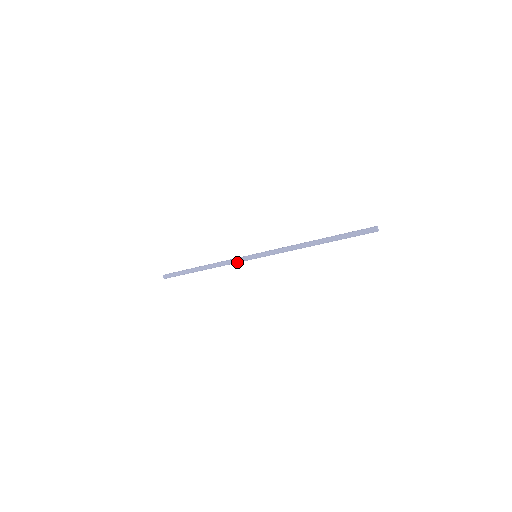
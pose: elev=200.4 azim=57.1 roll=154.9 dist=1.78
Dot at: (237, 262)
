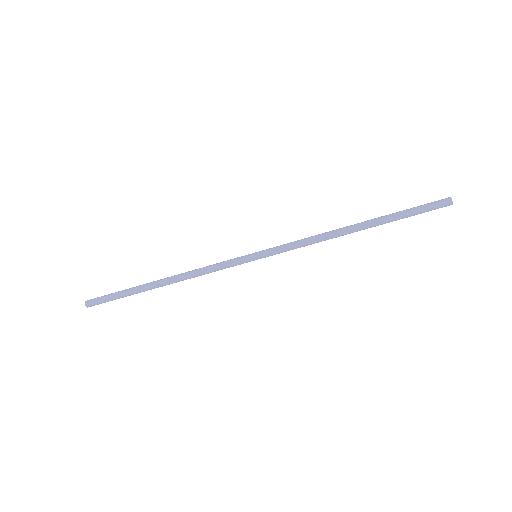
Dot at: (224, 268)
